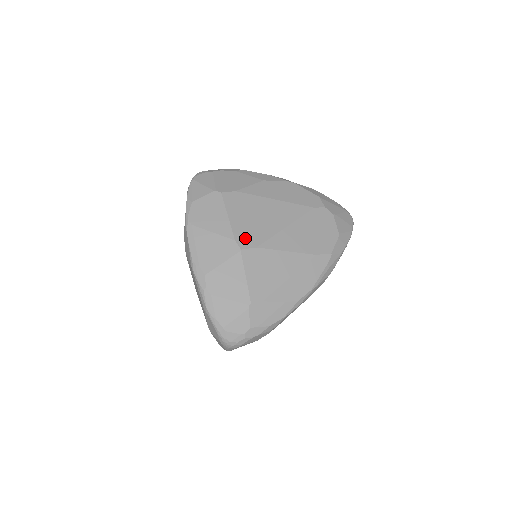
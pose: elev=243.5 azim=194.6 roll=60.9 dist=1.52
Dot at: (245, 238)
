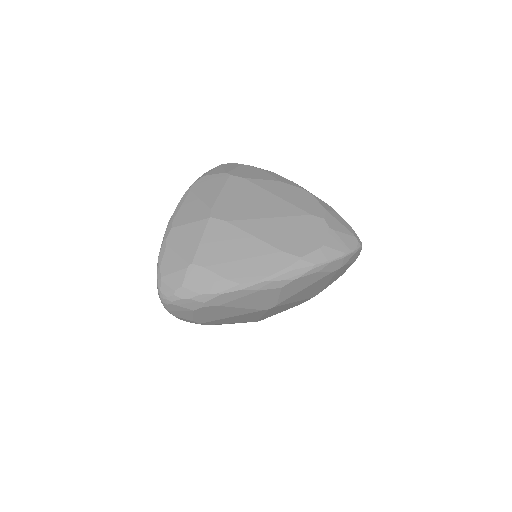
Dot at: (221, 211)
